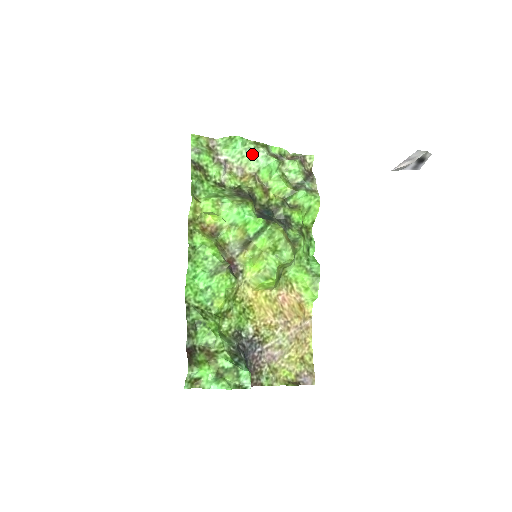
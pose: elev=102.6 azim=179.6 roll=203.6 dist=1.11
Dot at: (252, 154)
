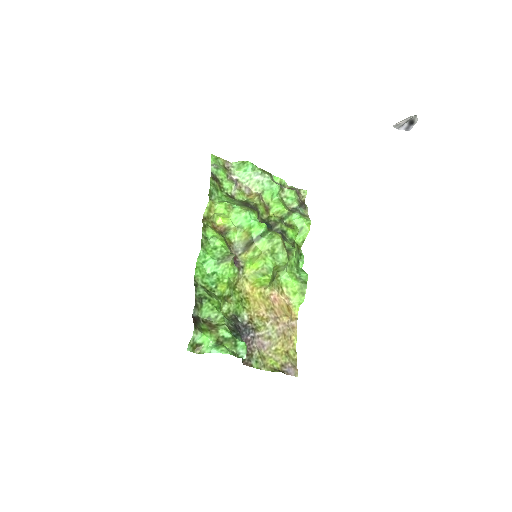
Dot at: (259, 178)
